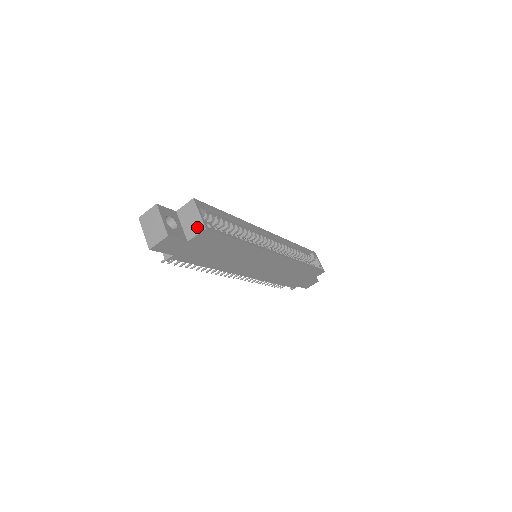
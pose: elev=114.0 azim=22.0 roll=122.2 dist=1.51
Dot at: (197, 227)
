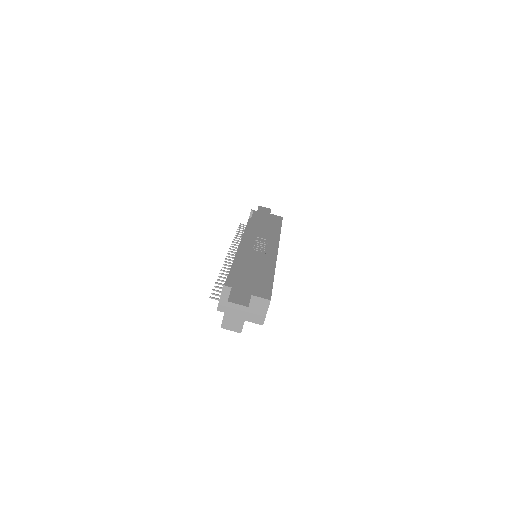
Dot at: (258, 319)
